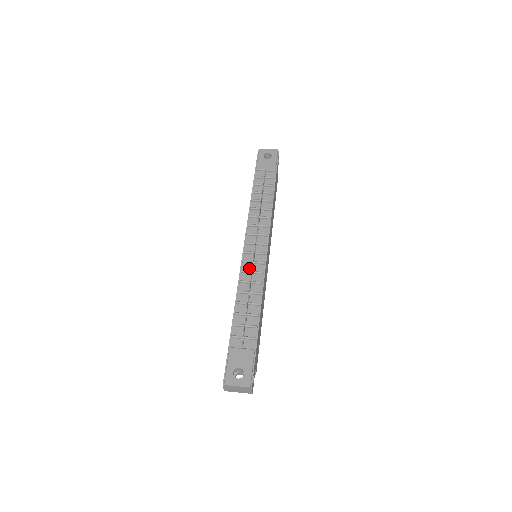
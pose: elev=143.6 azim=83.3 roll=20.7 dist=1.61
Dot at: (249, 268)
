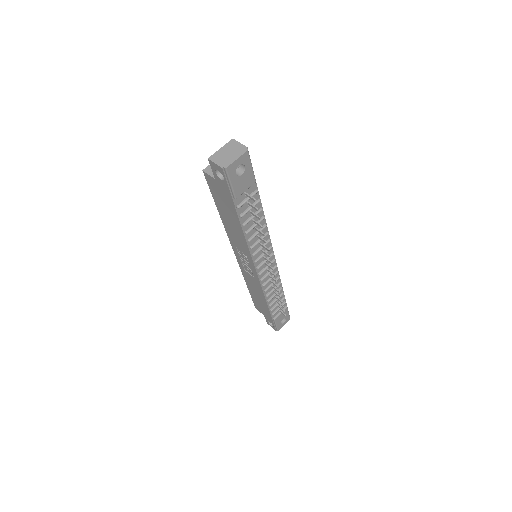
Dot at: (267, 278)
